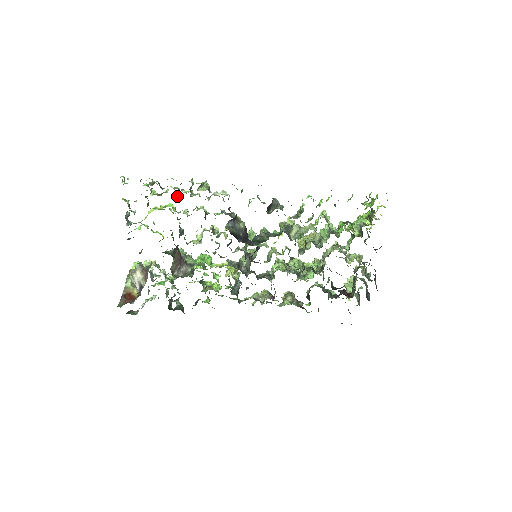
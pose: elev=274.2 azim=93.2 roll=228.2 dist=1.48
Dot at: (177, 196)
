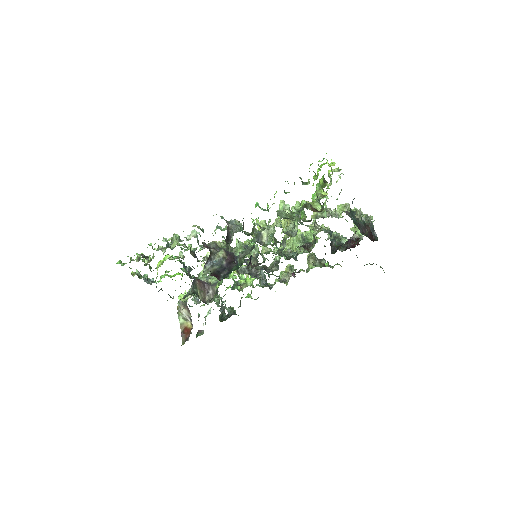
Dot at: (164, 252)
